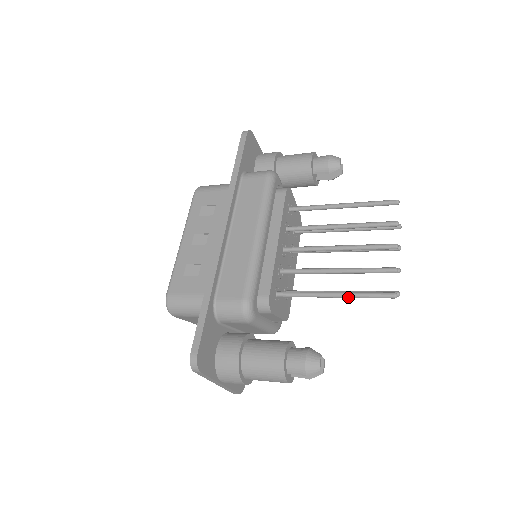
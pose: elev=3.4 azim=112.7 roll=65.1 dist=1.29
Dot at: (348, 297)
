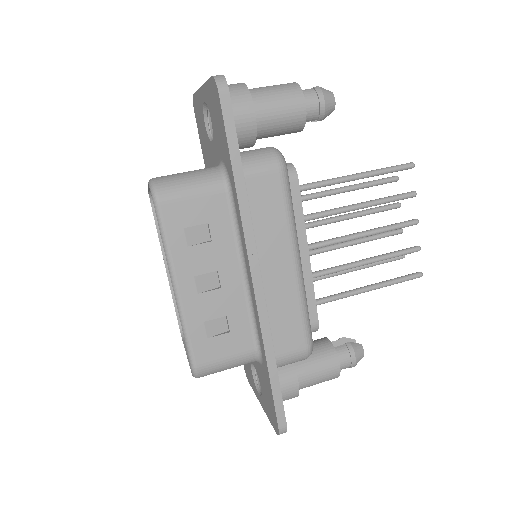
Dot at: occluded
